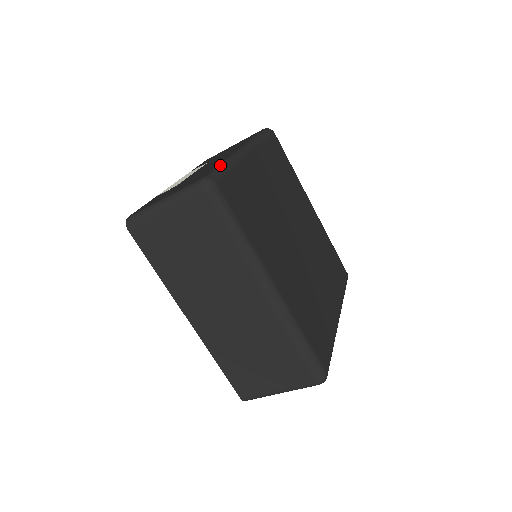
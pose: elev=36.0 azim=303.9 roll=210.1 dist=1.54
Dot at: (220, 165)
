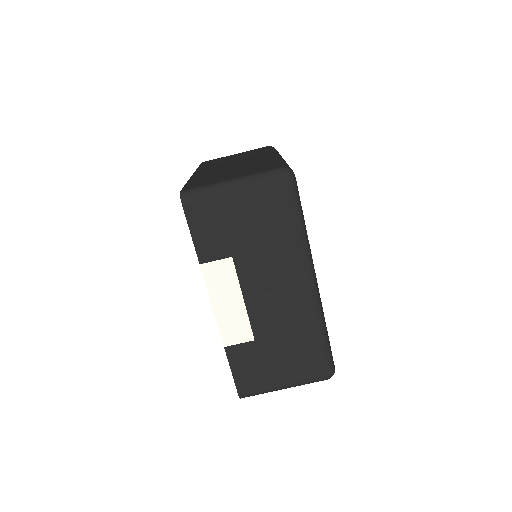
Dot at: occluded
